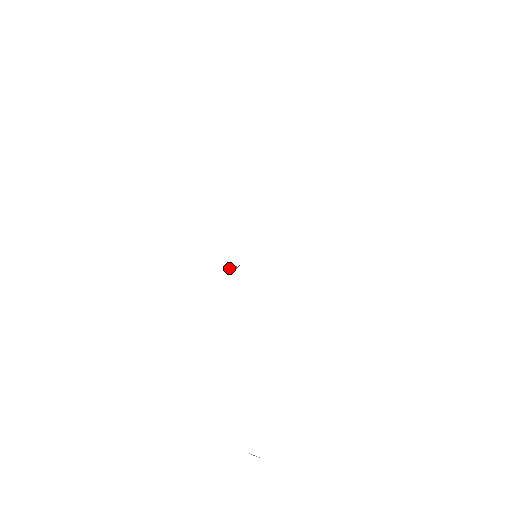
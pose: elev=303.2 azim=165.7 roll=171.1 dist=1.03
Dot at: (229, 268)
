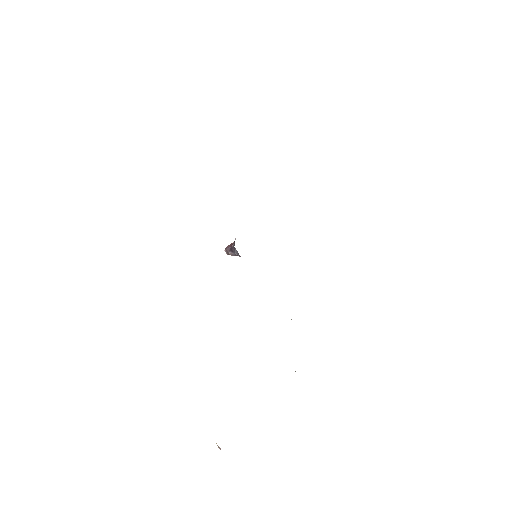
Dot at: (228, 250)
